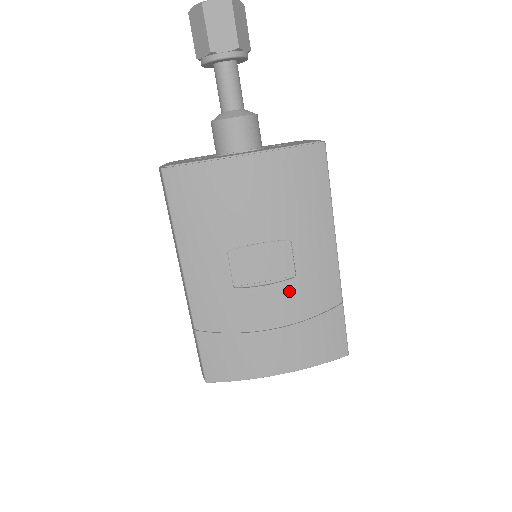
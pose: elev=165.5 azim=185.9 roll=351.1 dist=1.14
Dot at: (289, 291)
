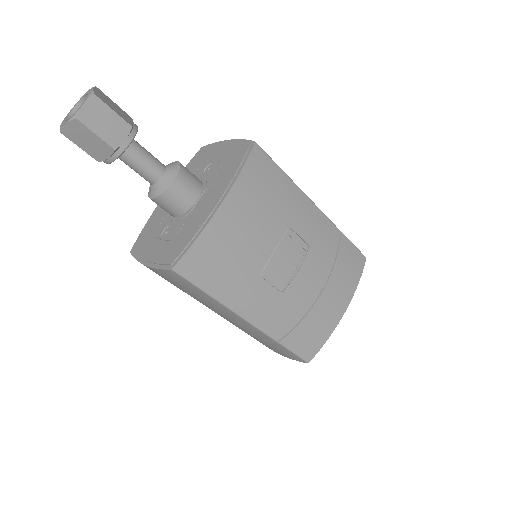
Dot at: (313, 259)
